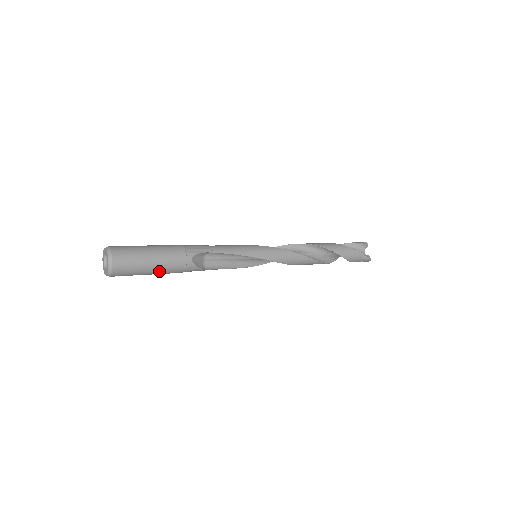
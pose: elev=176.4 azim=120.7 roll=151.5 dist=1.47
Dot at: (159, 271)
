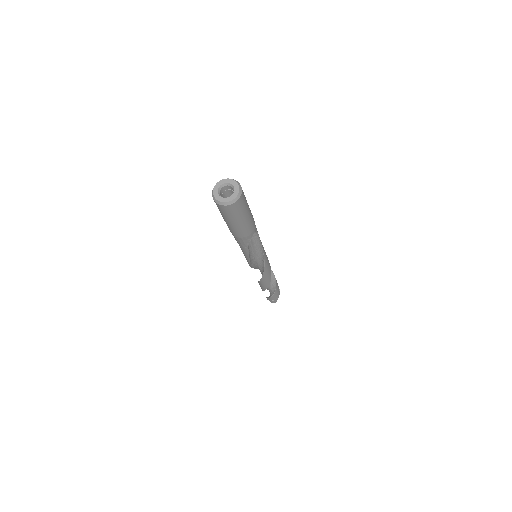
Dot at: (241, 225)
